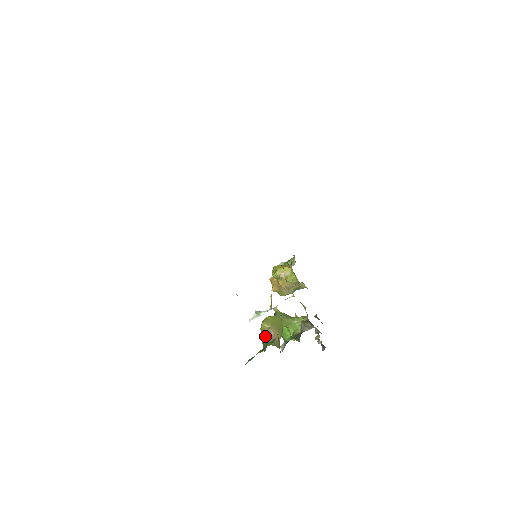
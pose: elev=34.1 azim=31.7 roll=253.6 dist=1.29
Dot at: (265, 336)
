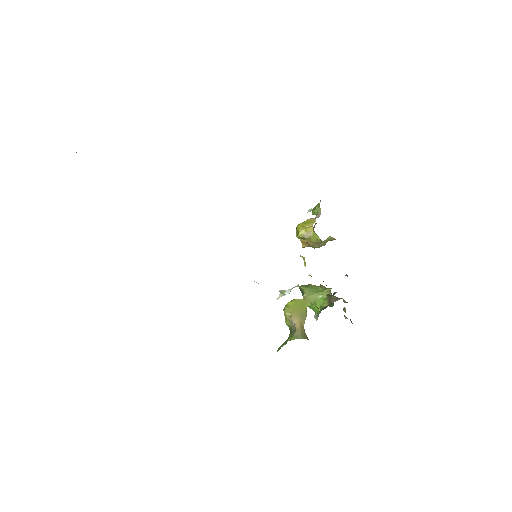
Dot at: (289, 324)
